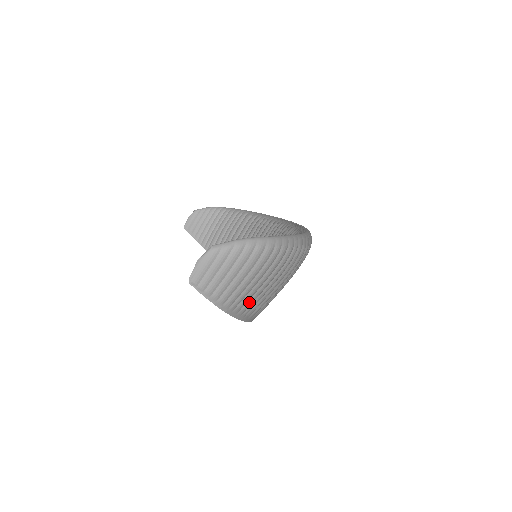
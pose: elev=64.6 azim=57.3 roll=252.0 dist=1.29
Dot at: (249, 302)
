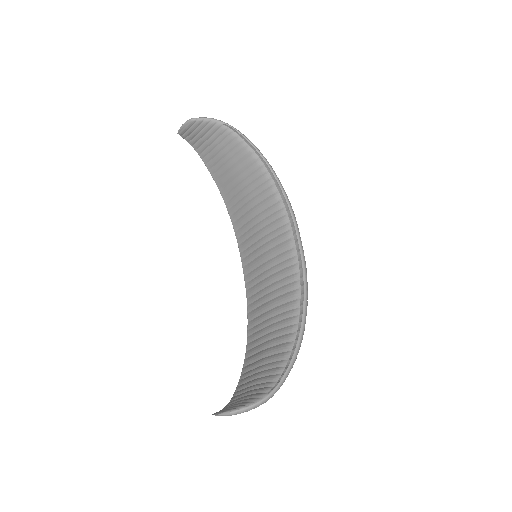
Dot at: occluded
